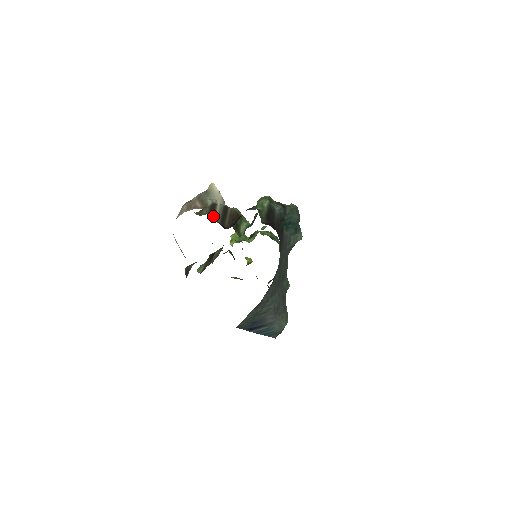
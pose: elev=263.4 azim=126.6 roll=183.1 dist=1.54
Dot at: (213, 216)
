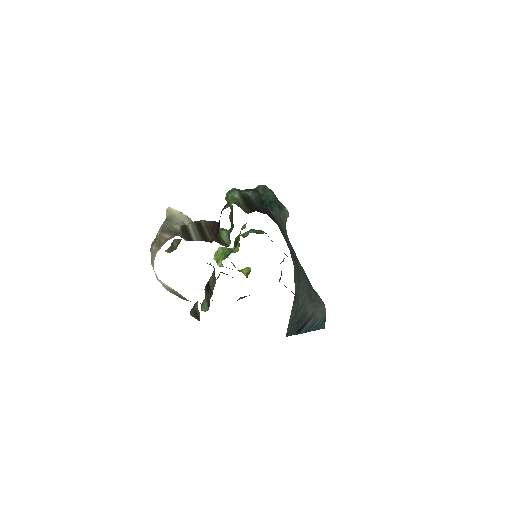
Dot at: (190, 237)
